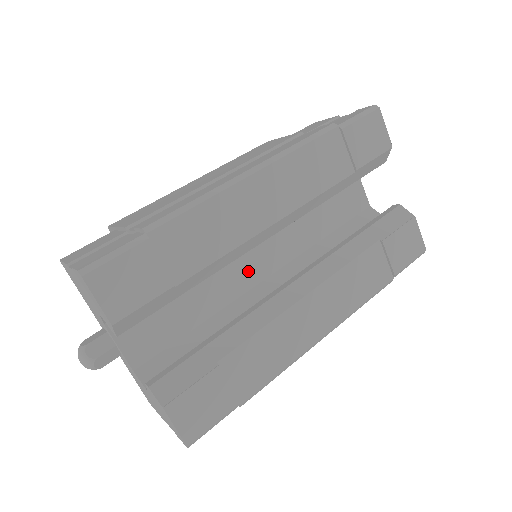
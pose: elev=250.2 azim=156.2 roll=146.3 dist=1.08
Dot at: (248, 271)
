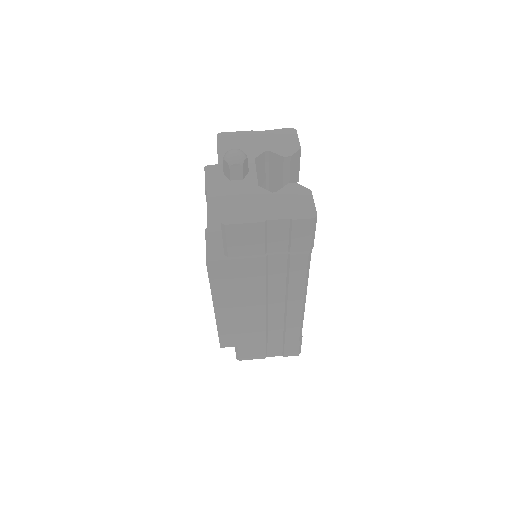
Dot at: occluded
